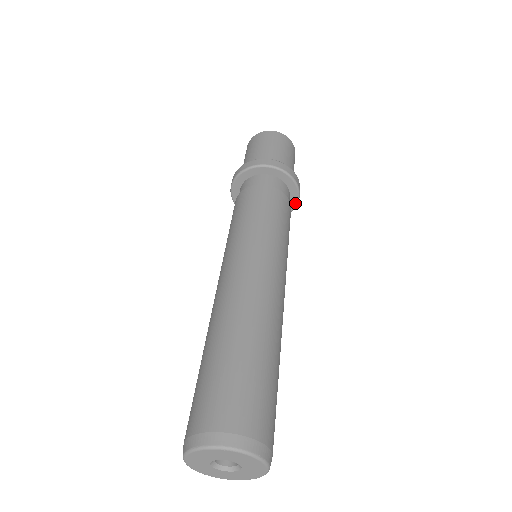
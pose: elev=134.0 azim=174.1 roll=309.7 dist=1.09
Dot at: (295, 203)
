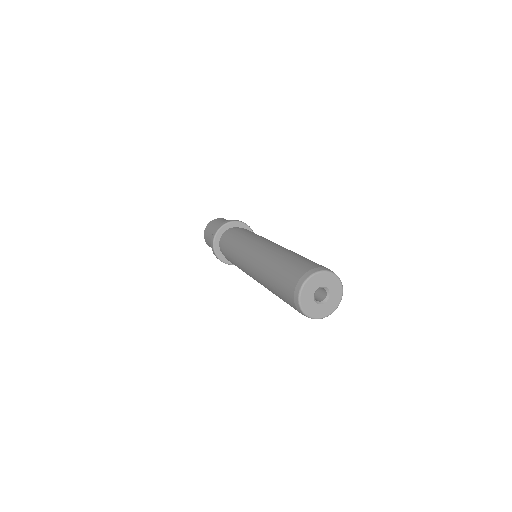
Dot at: occluded
